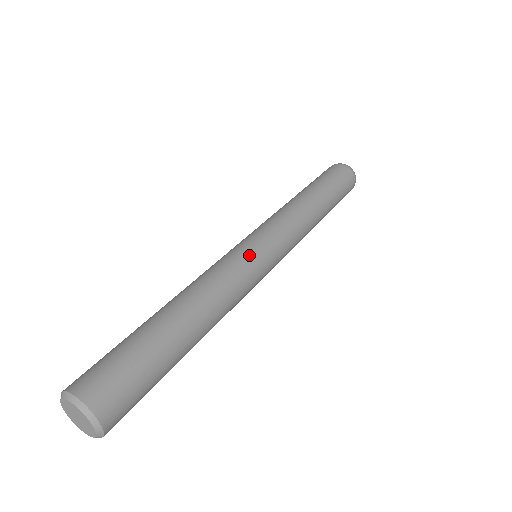
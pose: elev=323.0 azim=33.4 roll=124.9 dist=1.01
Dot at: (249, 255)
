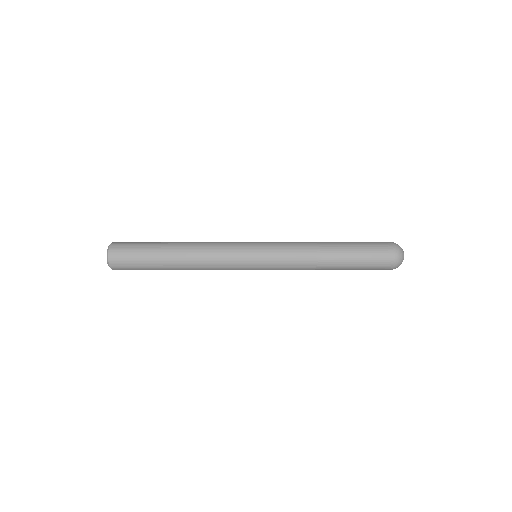
Dot at: (240, 242)
